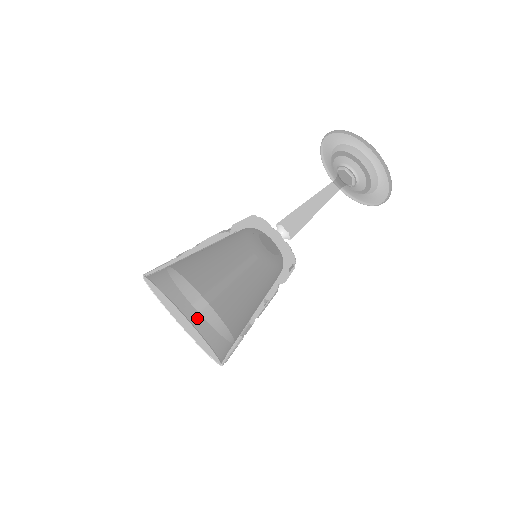
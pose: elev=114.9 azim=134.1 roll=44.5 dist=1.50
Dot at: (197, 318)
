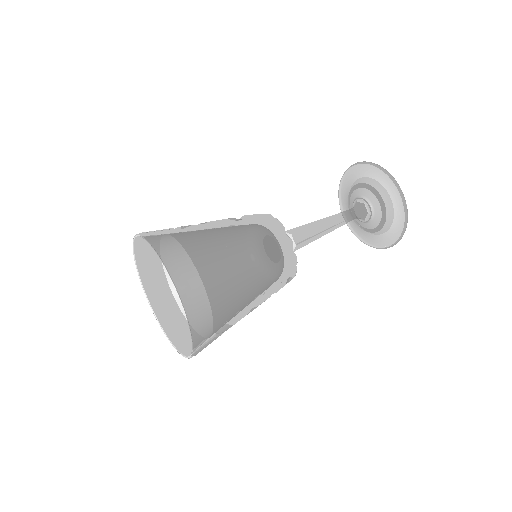
Dot at: (191, 301)
